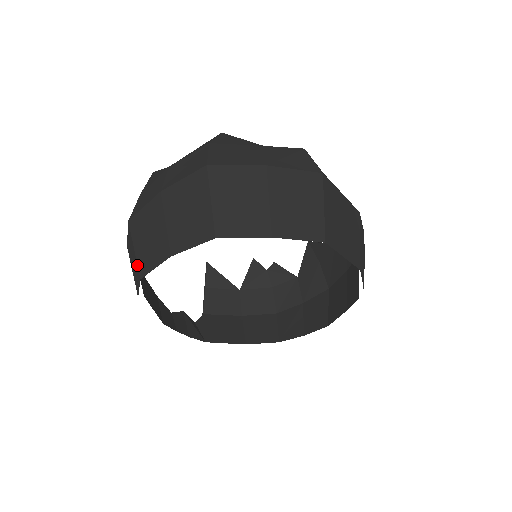
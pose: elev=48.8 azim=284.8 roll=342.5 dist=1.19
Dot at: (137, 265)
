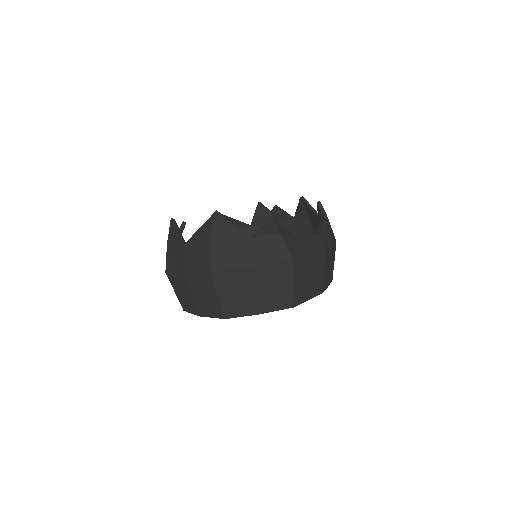
Dot at: occluded
